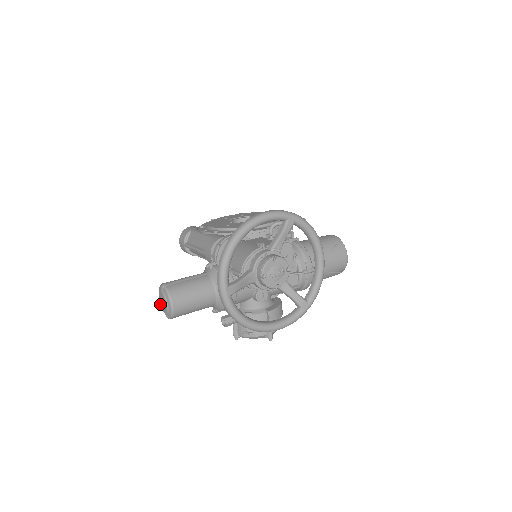
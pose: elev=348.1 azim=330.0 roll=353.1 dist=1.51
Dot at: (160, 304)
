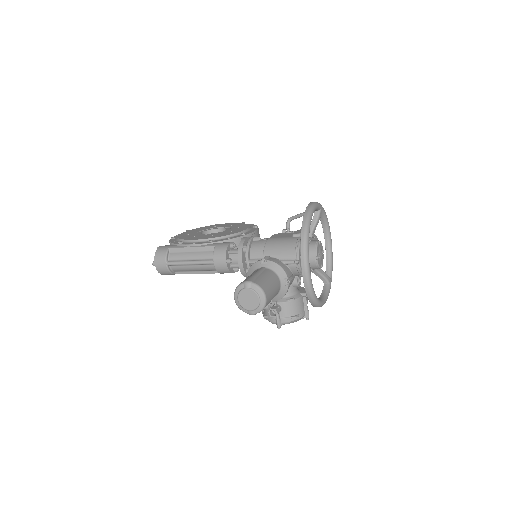
Dot at: (241, 304)
